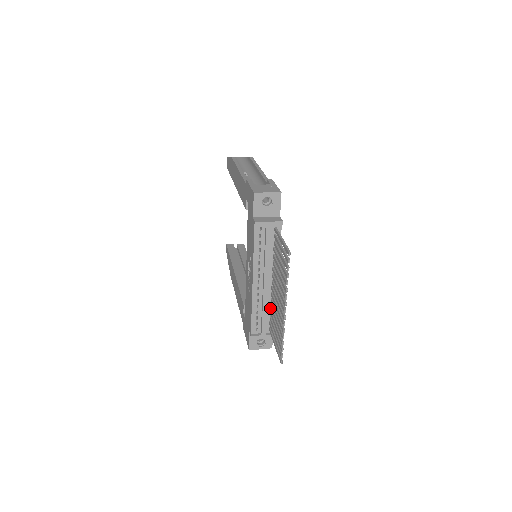
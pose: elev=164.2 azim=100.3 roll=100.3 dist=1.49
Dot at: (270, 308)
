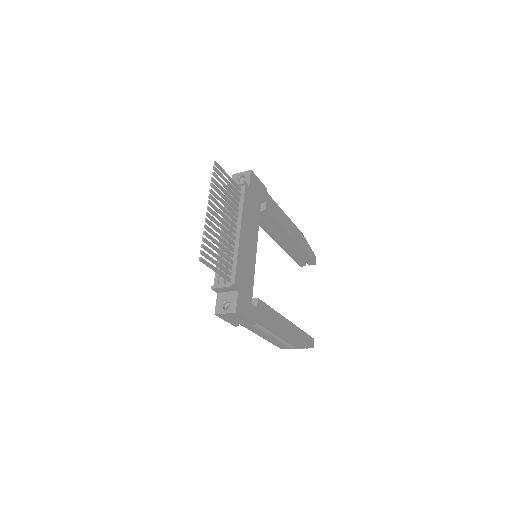
Dot at: (232, 259)
